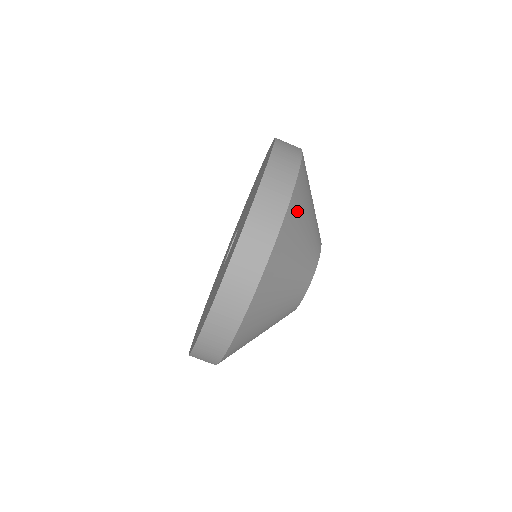
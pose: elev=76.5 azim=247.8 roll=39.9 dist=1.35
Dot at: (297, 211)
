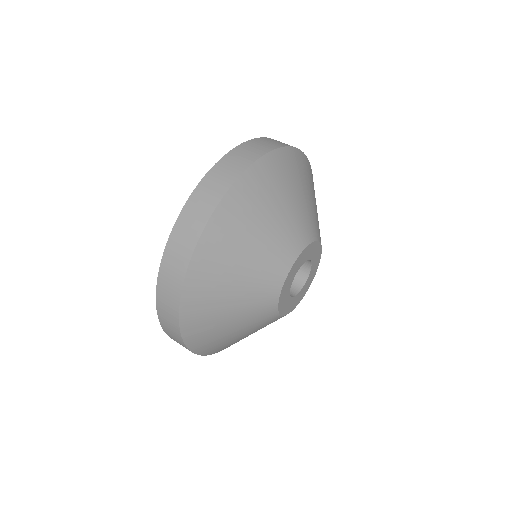
Dot at: (271, 174)
